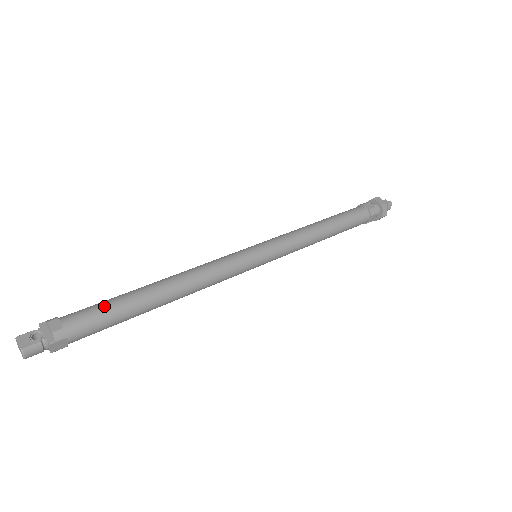
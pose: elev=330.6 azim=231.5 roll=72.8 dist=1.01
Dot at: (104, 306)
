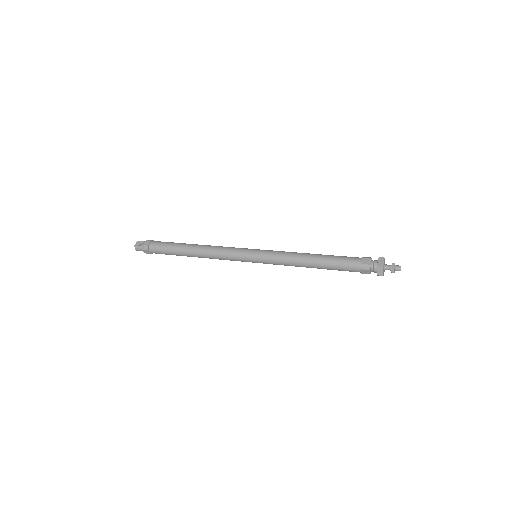
Dot at: (167, 244)
